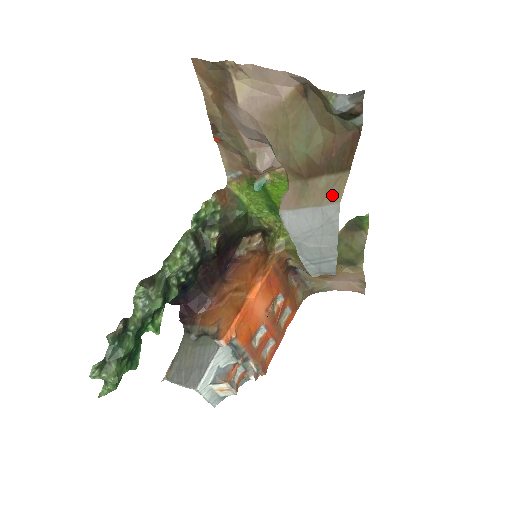
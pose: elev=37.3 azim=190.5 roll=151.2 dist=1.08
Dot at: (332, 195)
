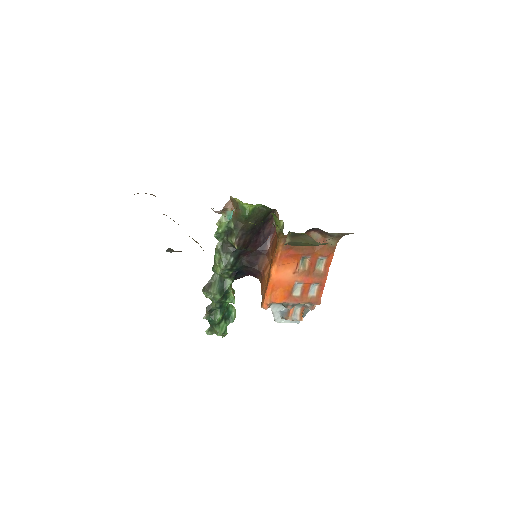
Dot at: occluded
